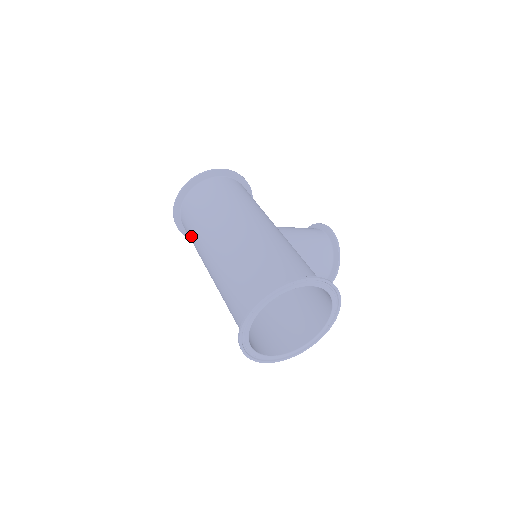
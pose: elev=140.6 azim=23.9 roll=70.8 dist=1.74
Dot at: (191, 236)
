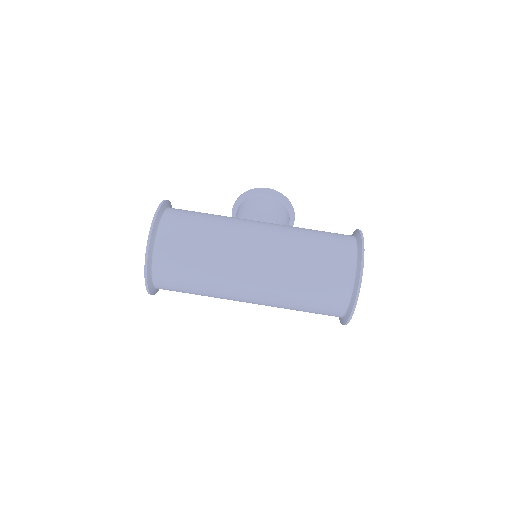
Dot at: (194, 289)
